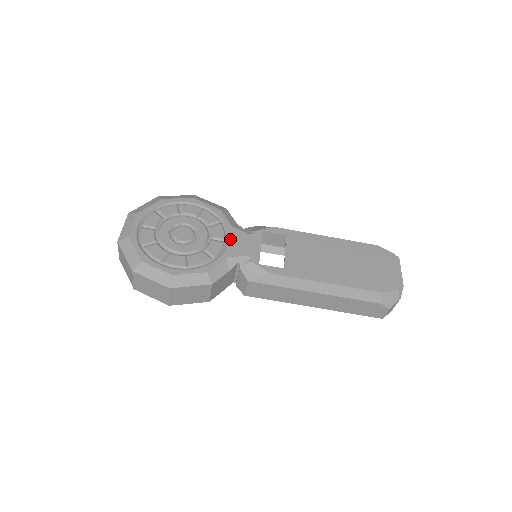
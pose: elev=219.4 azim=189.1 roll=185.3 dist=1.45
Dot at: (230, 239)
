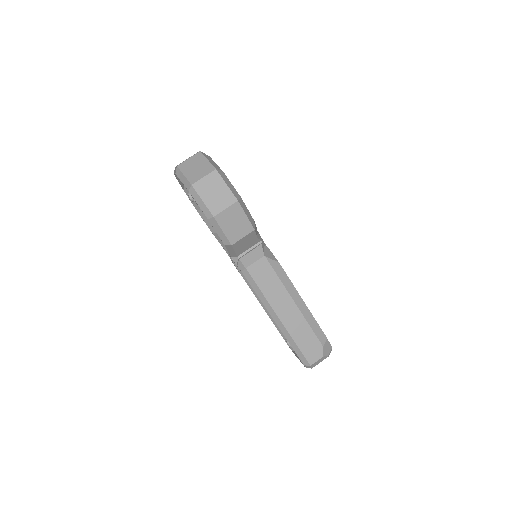
Dot at: occluded
